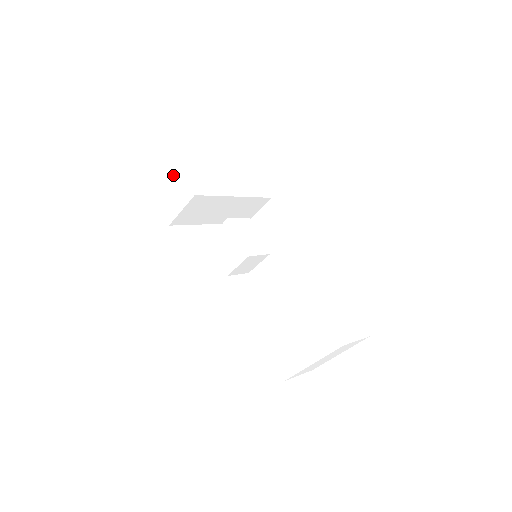
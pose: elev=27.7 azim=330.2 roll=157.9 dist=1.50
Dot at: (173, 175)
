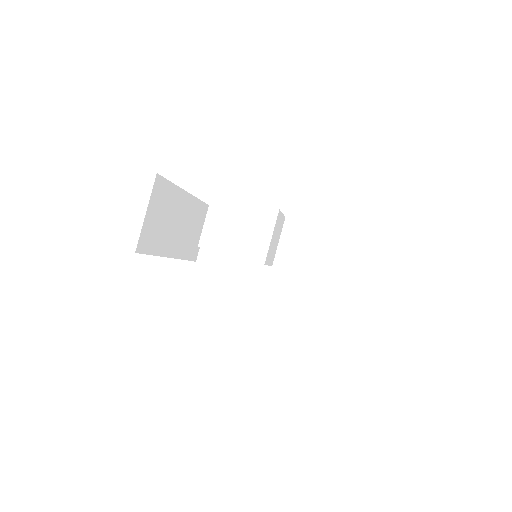
Dot at: (99, 180)
